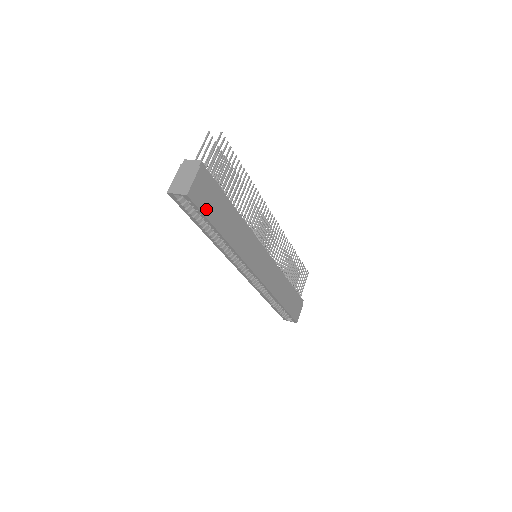
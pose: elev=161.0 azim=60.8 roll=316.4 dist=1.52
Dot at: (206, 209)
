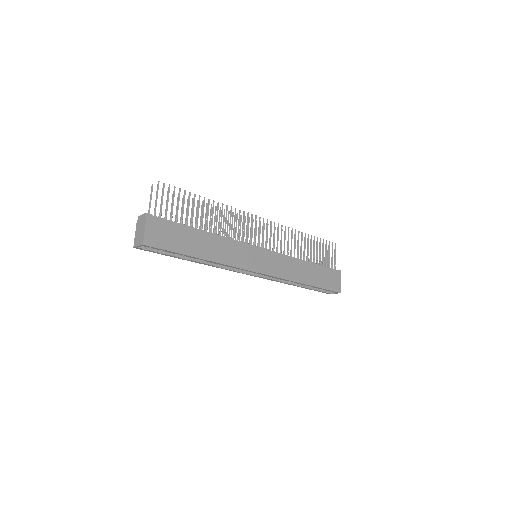
Dot at: (169, 246)
